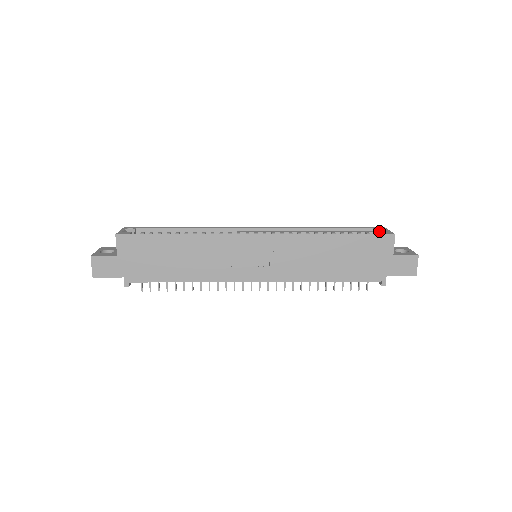
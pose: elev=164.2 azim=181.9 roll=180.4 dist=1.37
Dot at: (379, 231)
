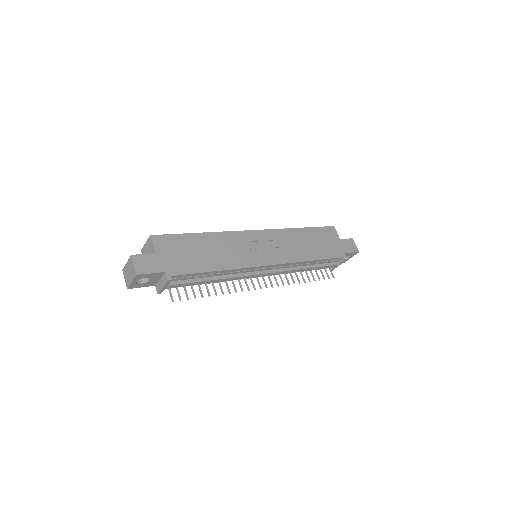
Dot at: occluded
